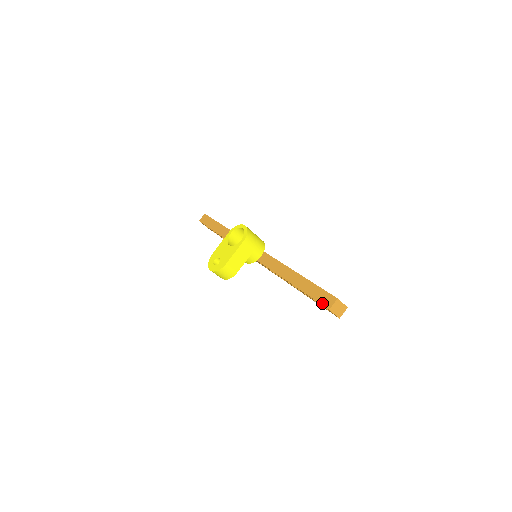
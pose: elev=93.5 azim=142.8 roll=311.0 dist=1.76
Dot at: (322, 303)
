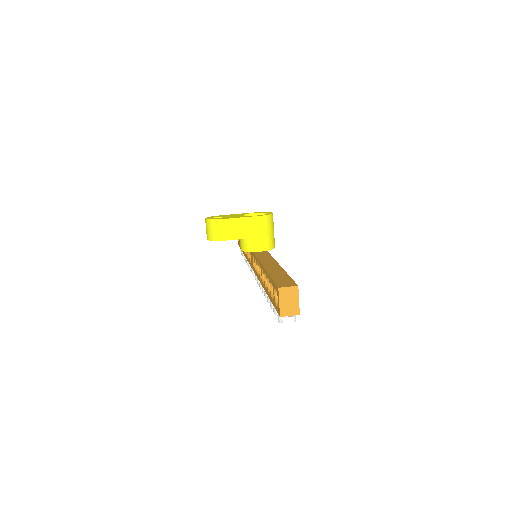
Dot at: (277, 282)
